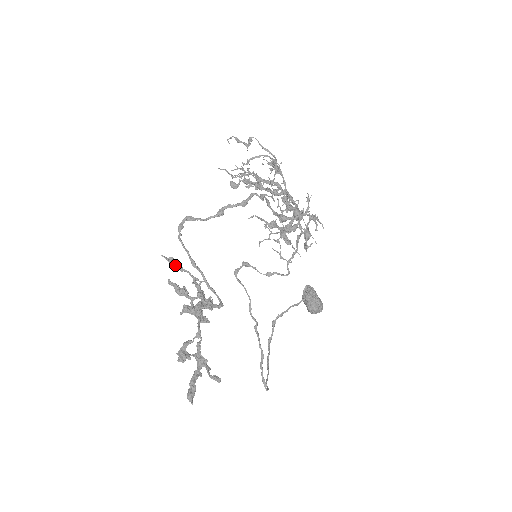
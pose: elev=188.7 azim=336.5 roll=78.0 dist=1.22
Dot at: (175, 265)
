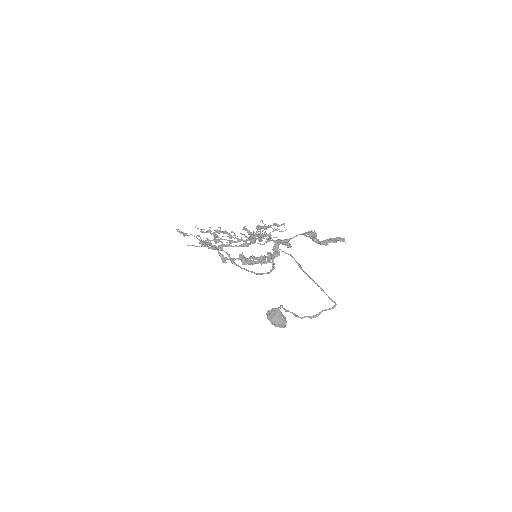
Dot at: (227, 259)
